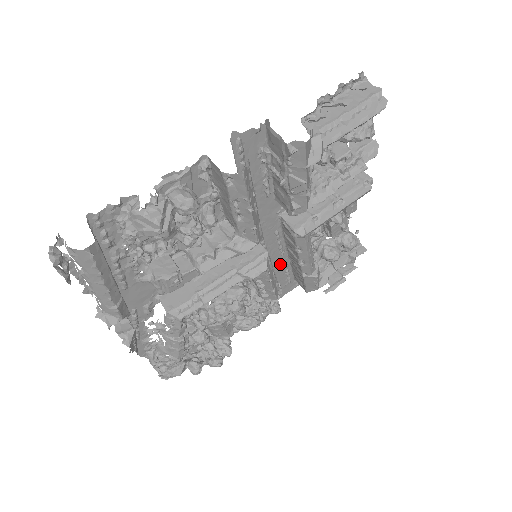
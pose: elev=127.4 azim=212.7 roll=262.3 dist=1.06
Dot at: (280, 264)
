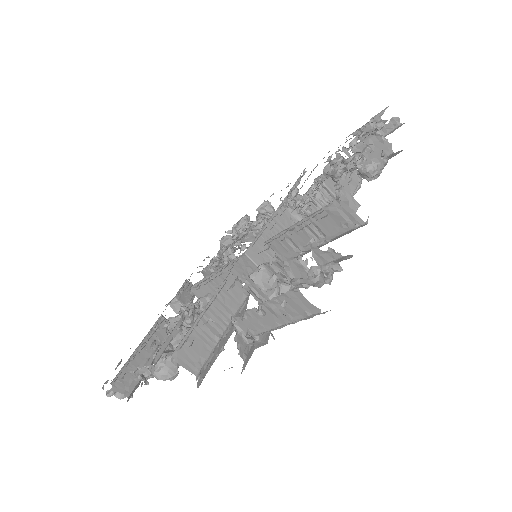
Dot at: occluded
